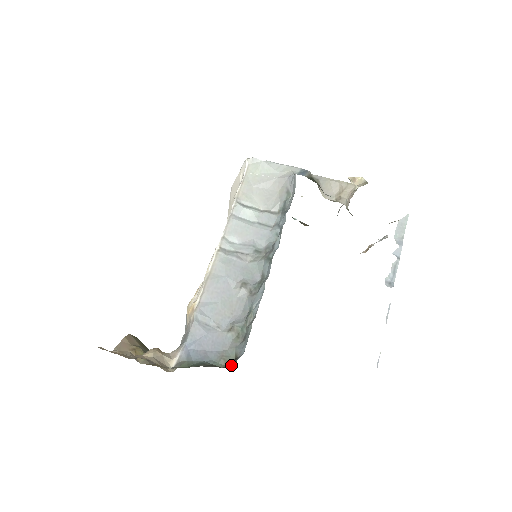
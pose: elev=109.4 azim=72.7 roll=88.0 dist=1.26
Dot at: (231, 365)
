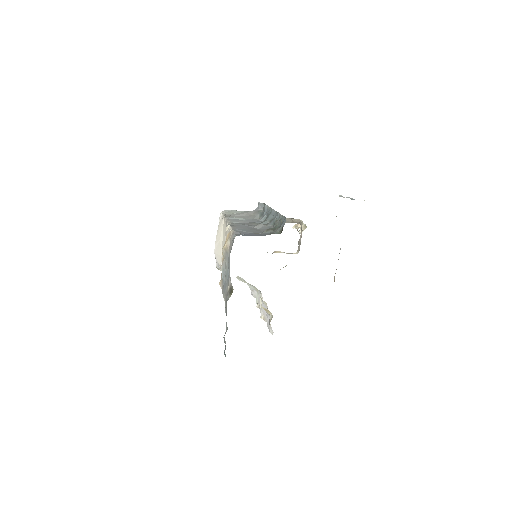
Dot at: (281, 232)
